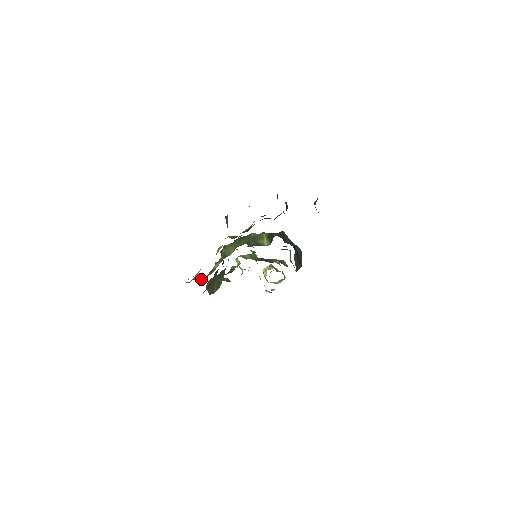
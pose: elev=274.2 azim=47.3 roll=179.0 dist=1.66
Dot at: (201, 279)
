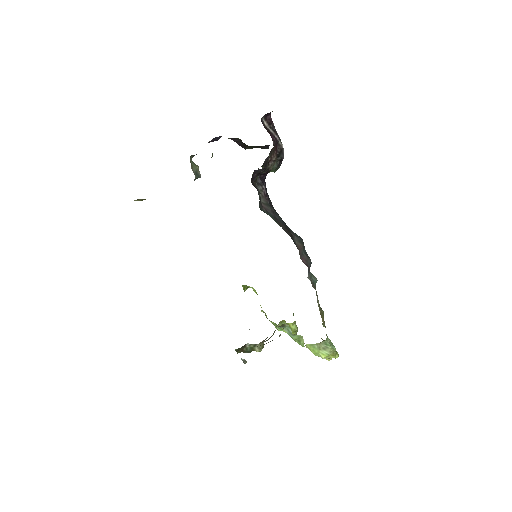
Dot at: occluded
